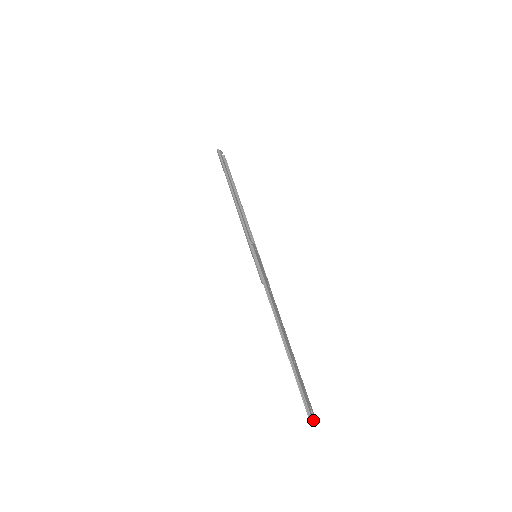
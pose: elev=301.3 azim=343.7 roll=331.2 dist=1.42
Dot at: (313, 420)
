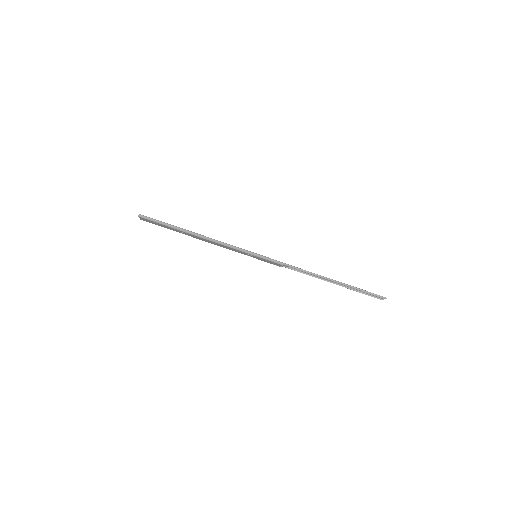
Dot at: occluded
